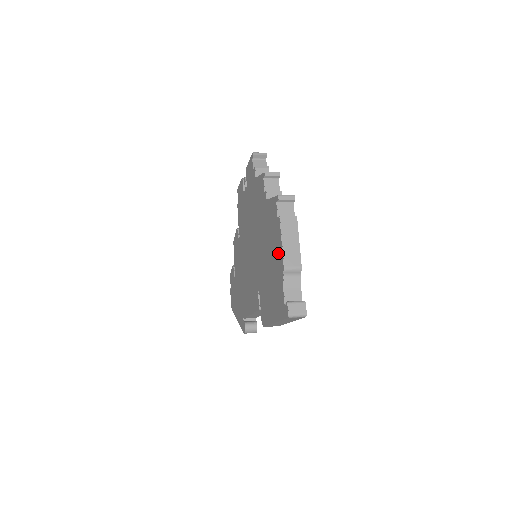
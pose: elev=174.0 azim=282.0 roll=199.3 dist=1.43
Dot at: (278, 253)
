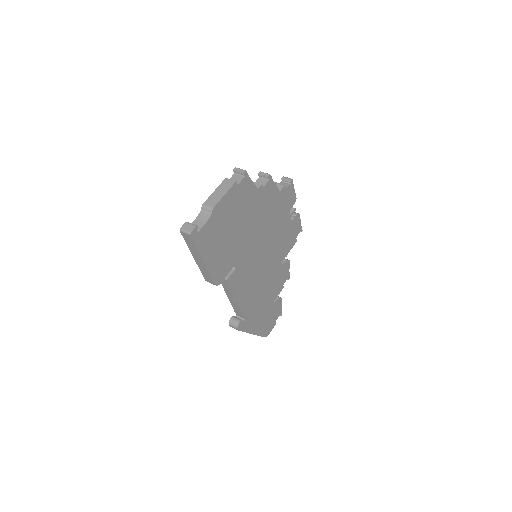
Dot at: occluded
